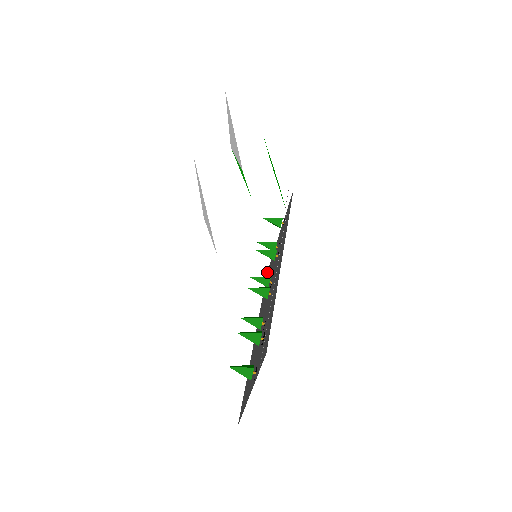
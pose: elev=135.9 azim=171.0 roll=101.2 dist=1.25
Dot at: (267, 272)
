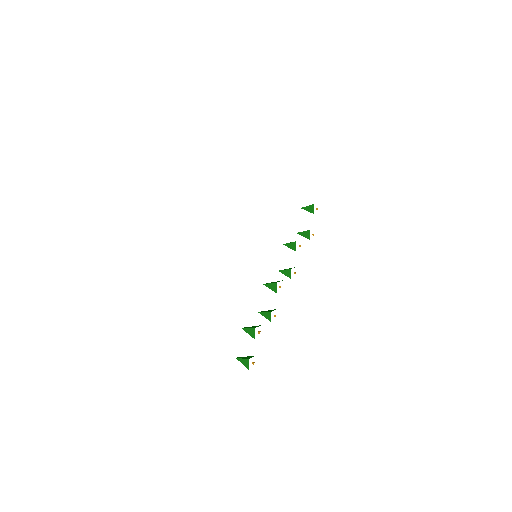
Dot at: occluded
